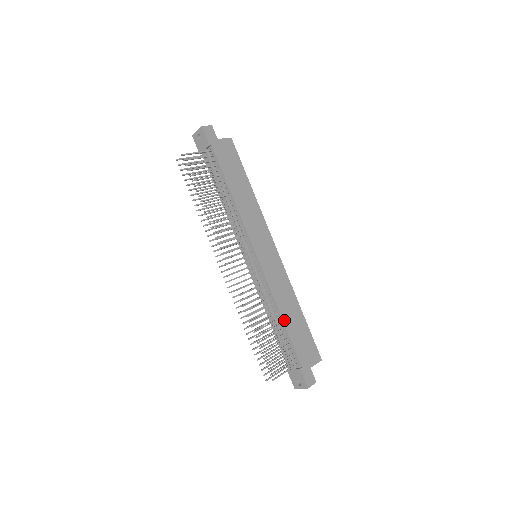
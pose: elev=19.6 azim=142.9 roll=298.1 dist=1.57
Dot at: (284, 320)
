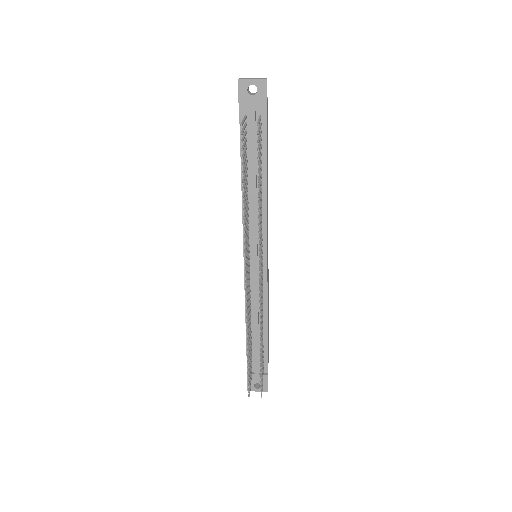
Dot at: occluded
